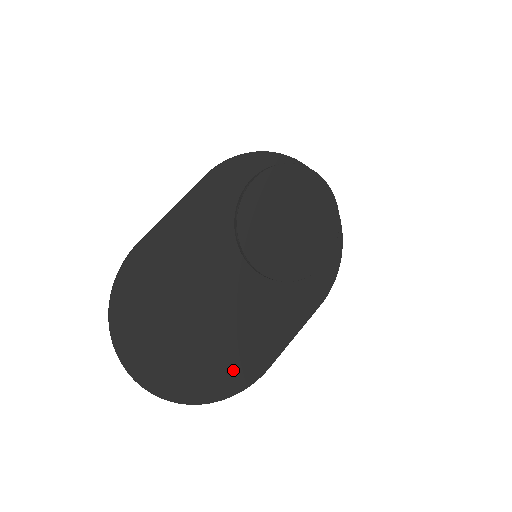
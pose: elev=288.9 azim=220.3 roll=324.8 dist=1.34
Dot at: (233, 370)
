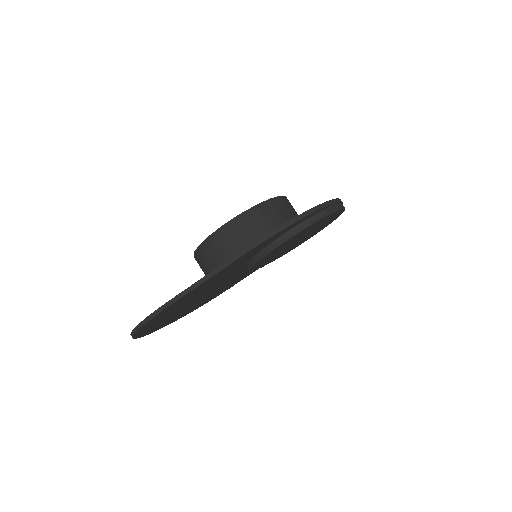
Dot at: occluded
